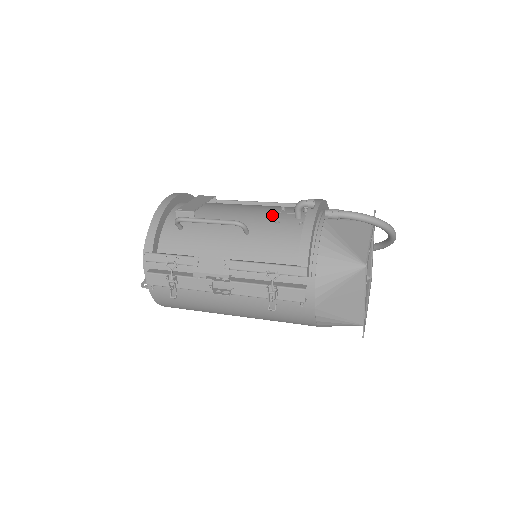
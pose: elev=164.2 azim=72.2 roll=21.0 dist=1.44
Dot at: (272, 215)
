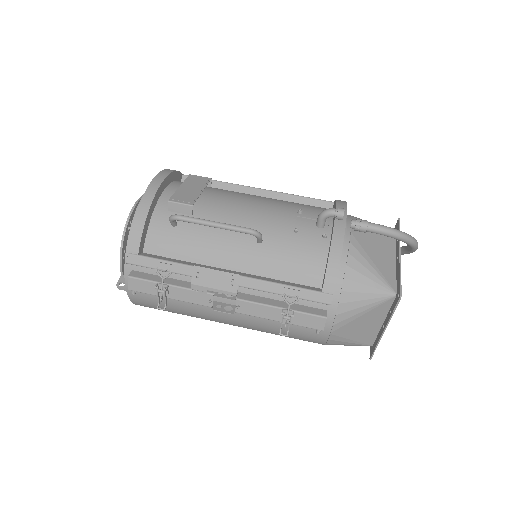
Dot at: (289, 219)
